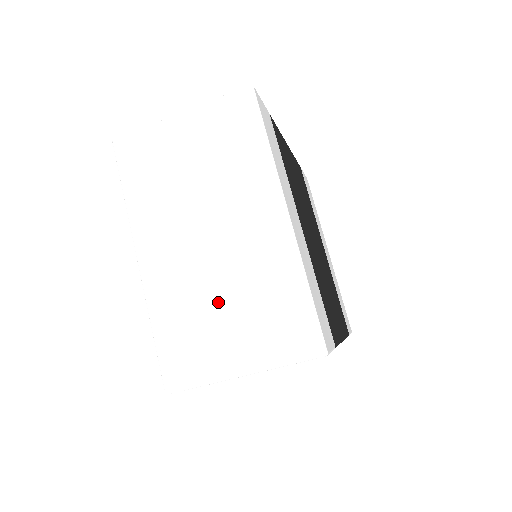
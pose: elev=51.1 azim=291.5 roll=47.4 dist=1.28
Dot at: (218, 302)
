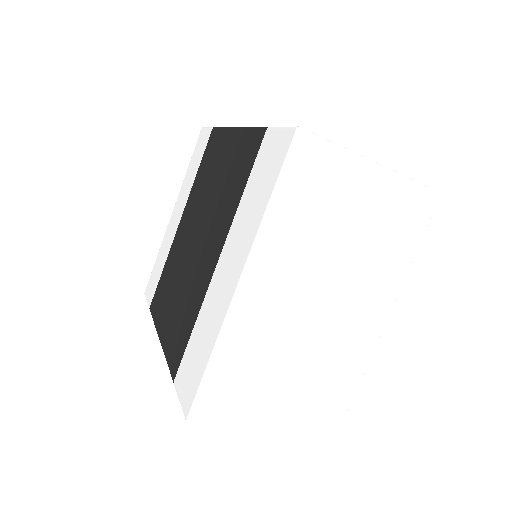
Dot at: (288, 366)
